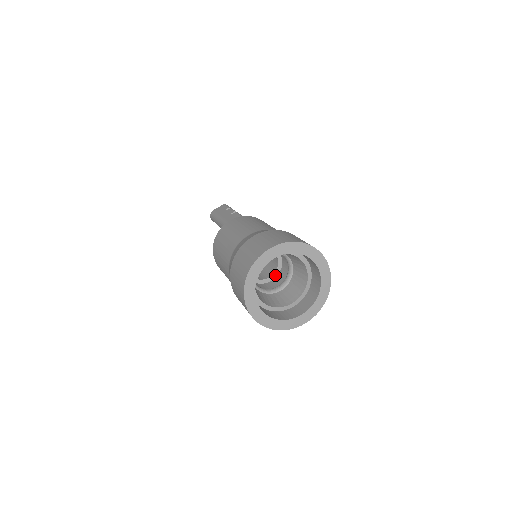
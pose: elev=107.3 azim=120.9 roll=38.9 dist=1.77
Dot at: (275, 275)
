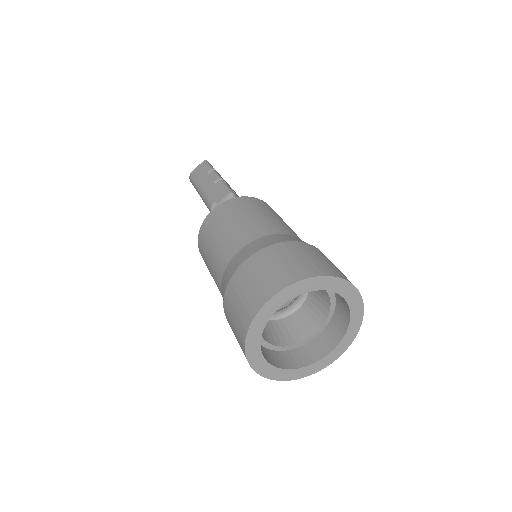
Dot at: occluded
